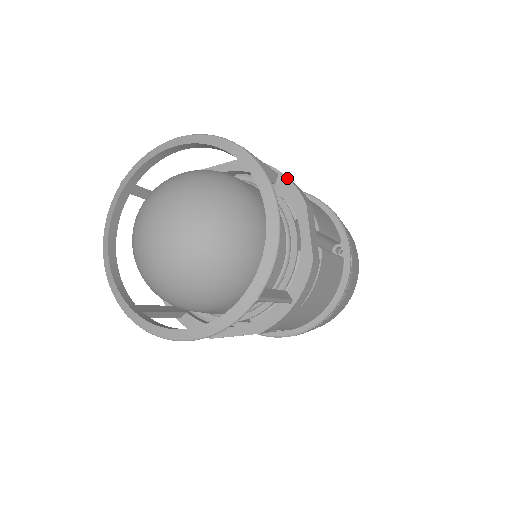
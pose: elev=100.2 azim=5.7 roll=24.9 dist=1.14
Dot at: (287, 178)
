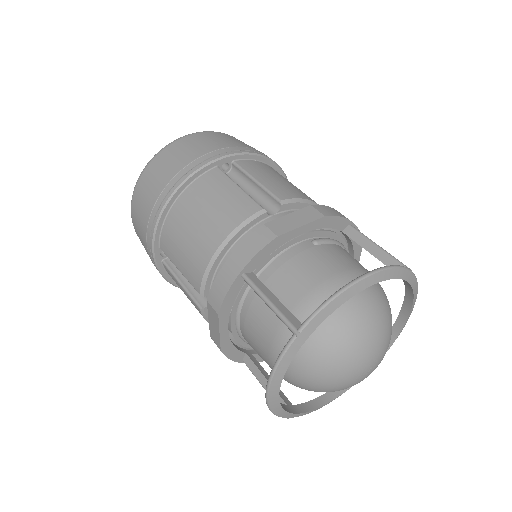
Dot at: (357, 227)
